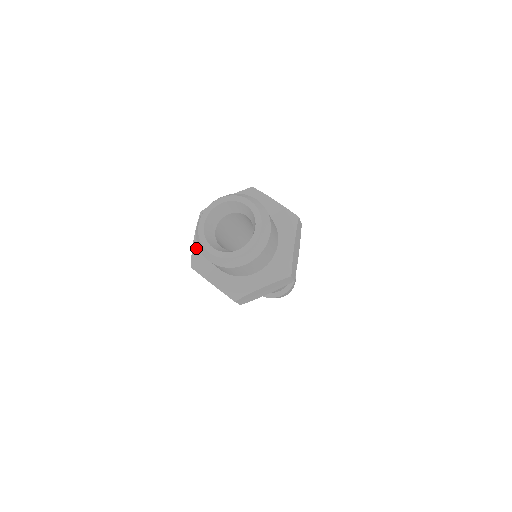
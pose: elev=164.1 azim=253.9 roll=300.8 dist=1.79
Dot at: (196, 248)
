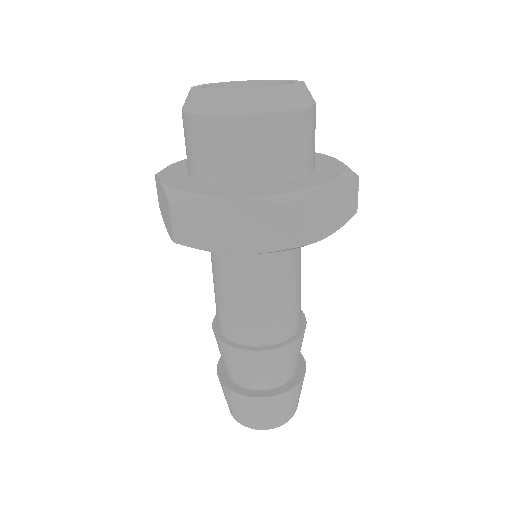
Dot at: (183, 161)
